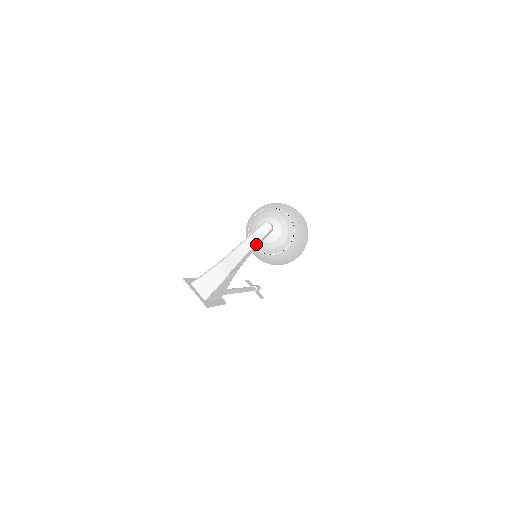
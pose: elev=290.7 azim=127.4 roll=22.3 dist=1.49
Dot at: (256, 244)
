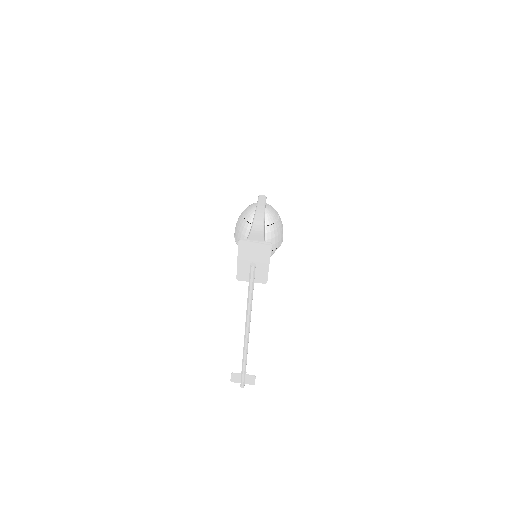
Dot at: (265, 206)
